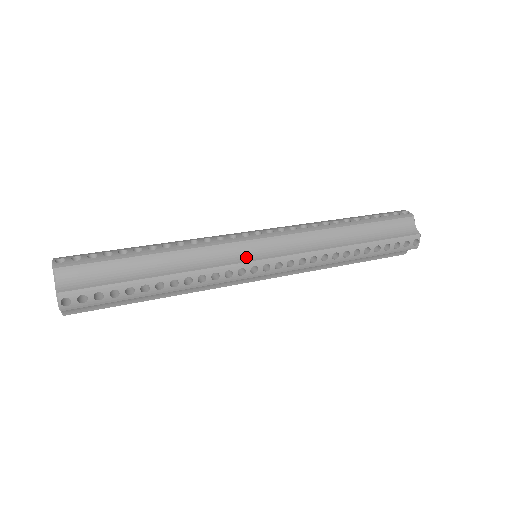
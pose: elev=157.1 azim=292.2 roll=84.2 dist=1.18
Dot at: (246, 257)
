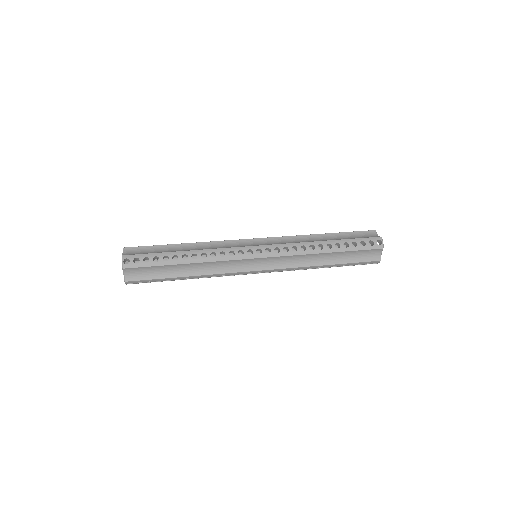
Dot at: (244, 246)
